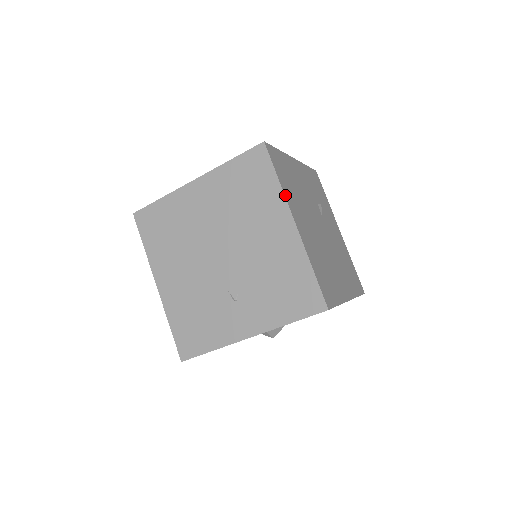
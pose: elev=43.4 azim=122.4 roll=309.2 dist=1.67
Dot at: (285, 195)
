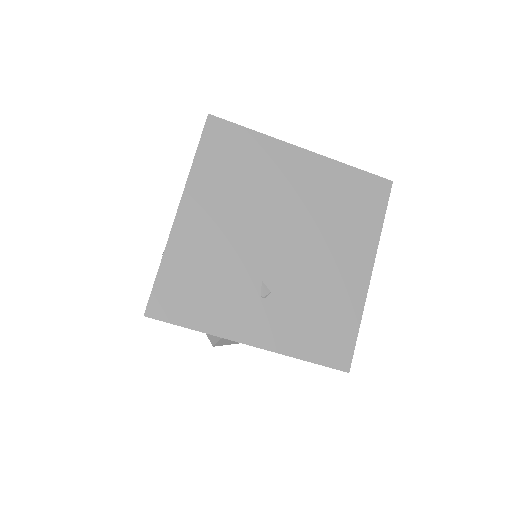
Dot at: (378, 241)
